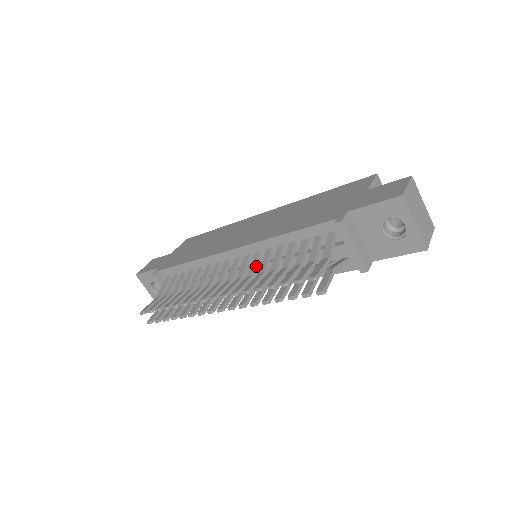
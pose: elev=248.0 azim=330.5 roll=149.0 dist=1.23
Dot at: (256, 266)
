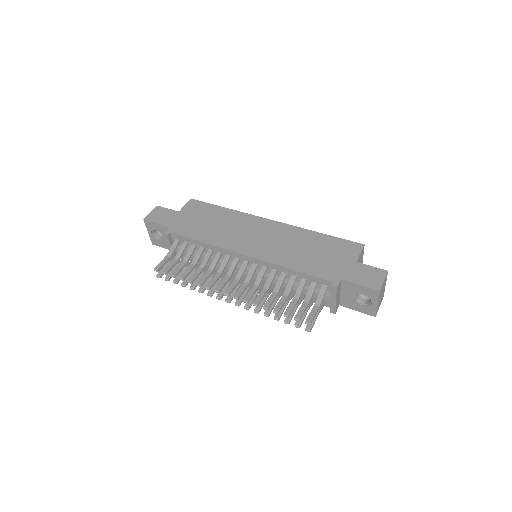
Dot at: (262, 279)
